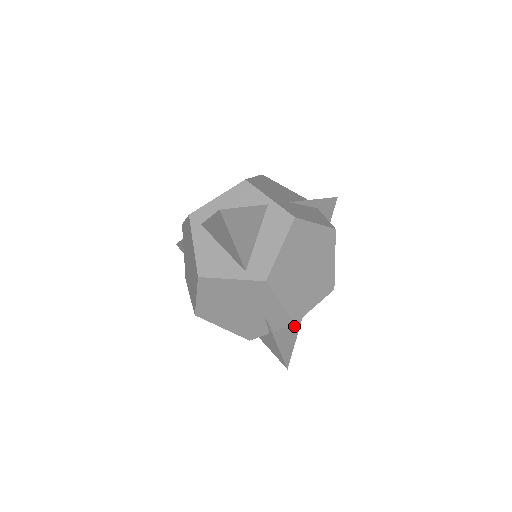
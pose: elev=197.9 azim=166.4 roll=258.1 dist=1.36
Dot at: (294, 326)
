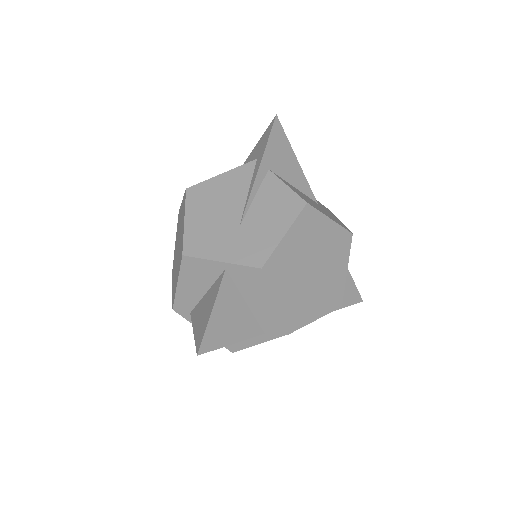
Dot at: occluded
